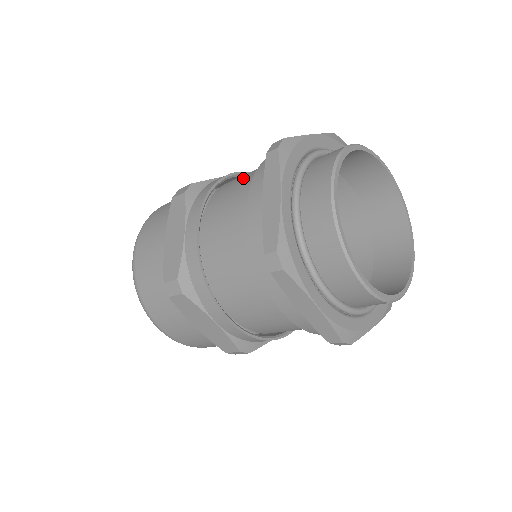
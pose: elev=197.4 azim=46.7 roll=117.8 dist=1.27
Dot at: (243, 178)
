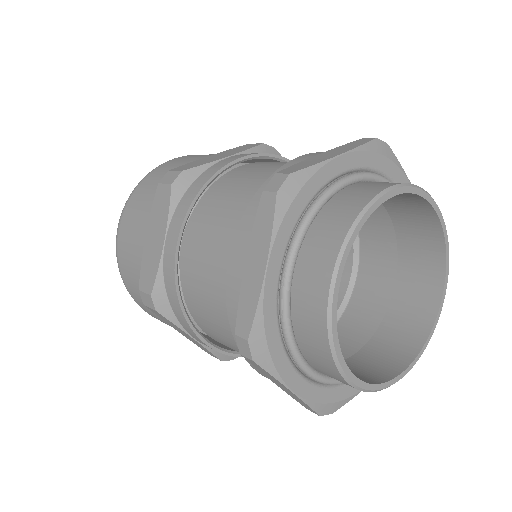
Dot at: (241, 187)
